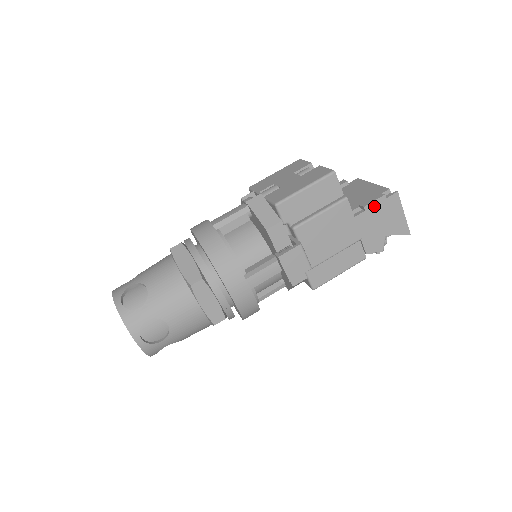
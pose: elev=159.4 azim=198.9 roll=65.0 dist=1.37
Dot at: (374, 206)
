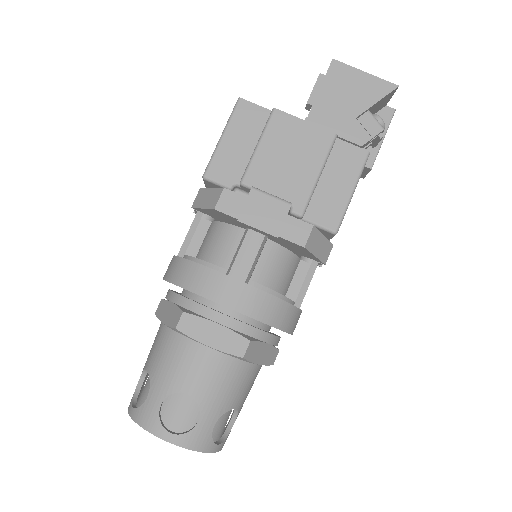
Dot at: (319, 93)
